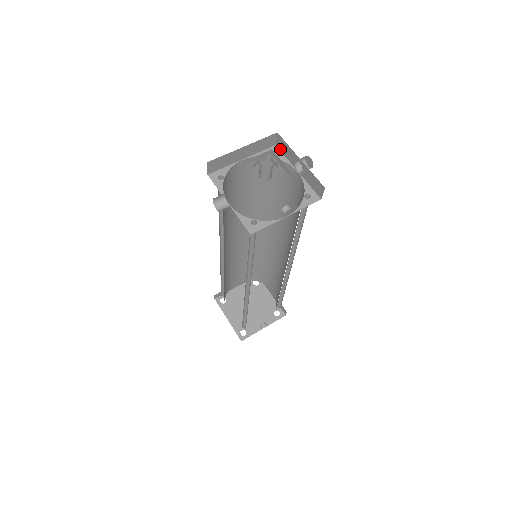
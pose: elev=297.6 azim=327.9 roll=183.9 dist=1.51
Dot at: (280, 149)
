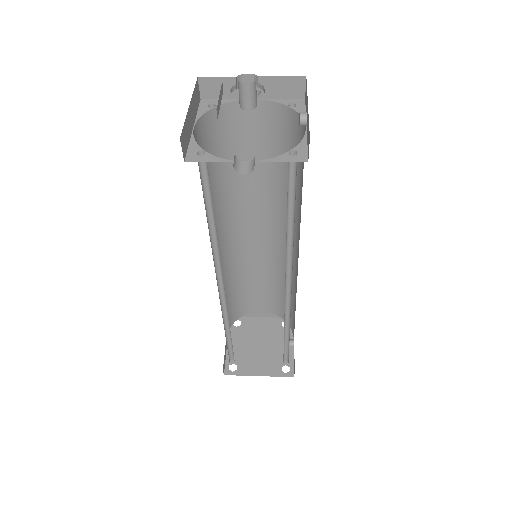
Dot at: (211, 97)
